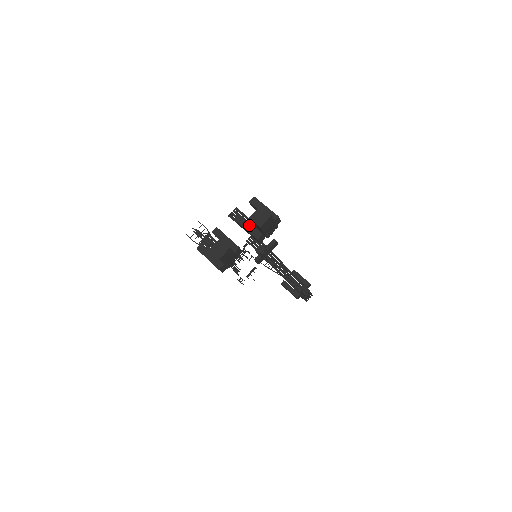
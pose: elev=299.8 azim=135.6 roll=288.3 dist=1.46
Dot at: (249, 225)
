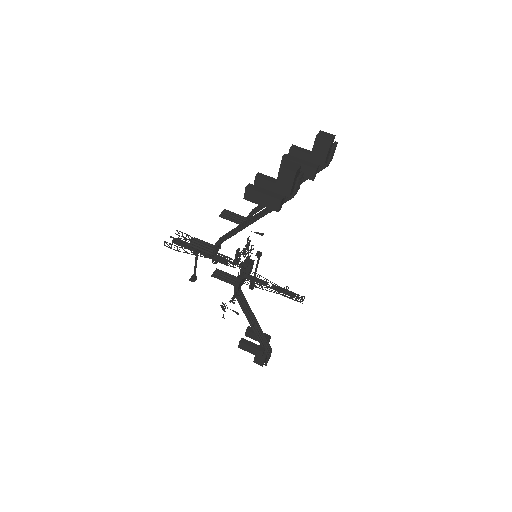
Dot at: (301, 160)
